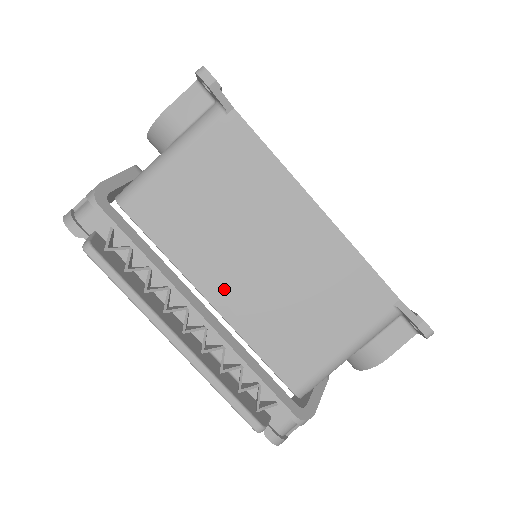
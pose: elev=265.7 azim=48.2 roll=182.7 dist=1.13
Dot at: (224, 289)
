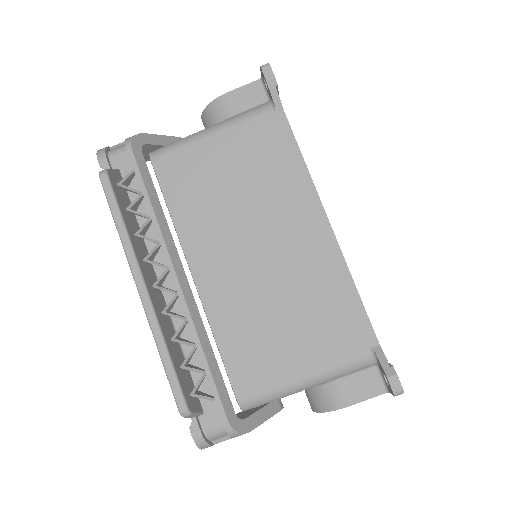
Dot at: (210, 267)
